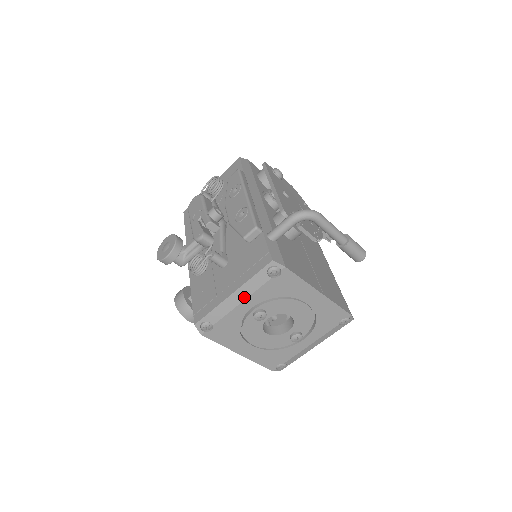
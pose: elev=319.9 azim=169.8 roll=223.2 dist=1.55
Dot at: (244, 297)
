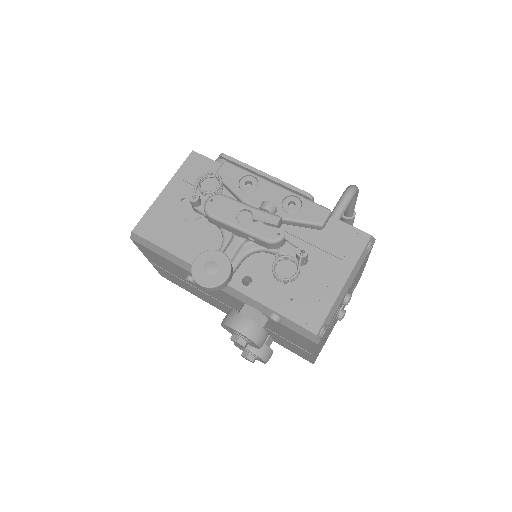
Dot at: (350, 283)
